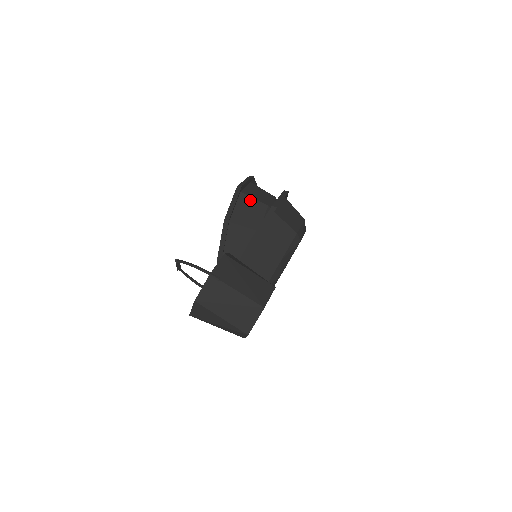
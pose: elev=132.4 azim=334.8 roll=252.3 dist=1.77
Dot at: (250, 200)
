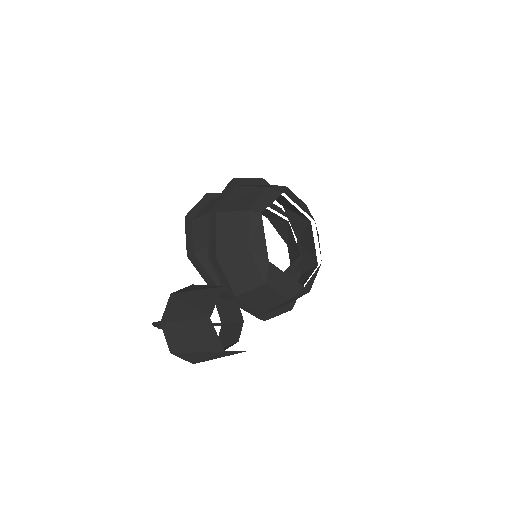
Dot at: (200, 220)
